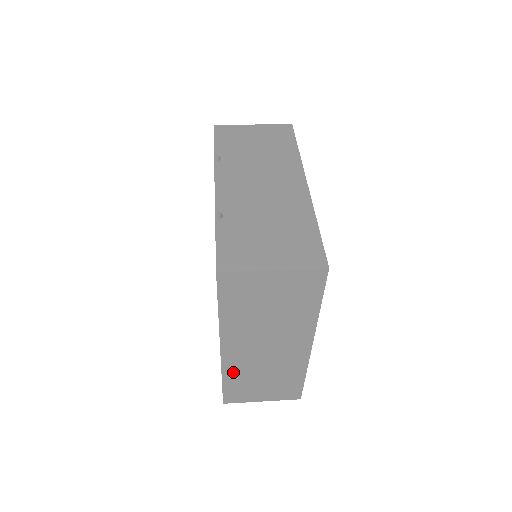
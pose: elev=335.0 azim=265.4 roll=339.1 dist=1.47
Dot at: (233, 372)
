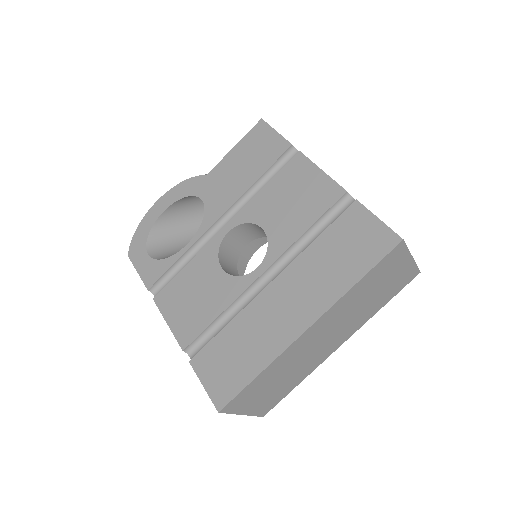
Dot at: (279, 363)
